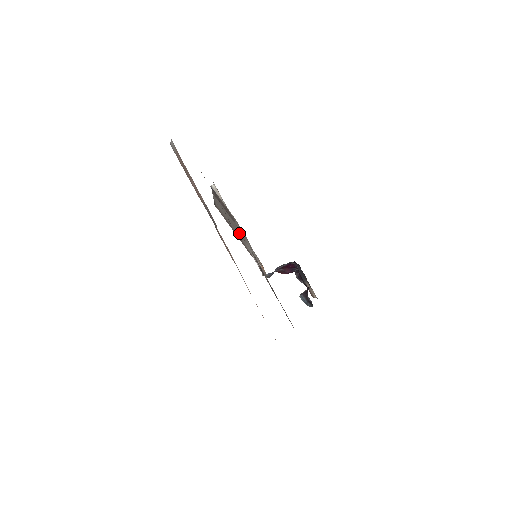
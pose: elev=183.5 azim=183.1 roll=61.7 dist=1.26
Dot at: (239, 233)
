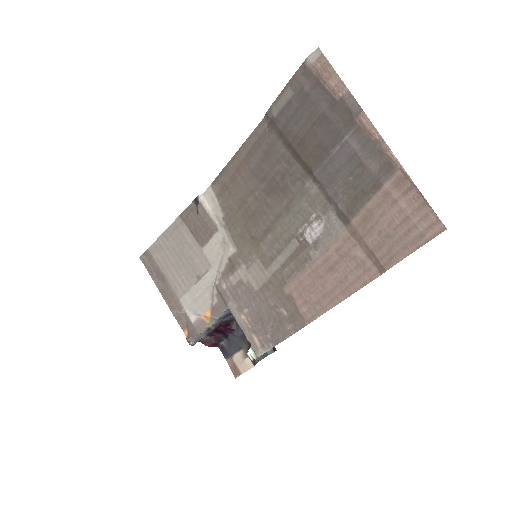
Dot at: (189, 271)
